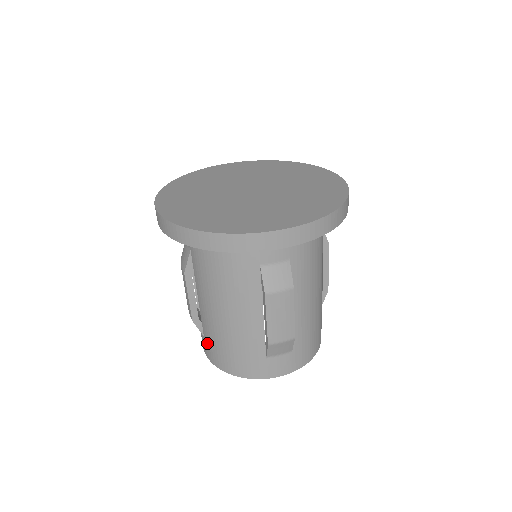
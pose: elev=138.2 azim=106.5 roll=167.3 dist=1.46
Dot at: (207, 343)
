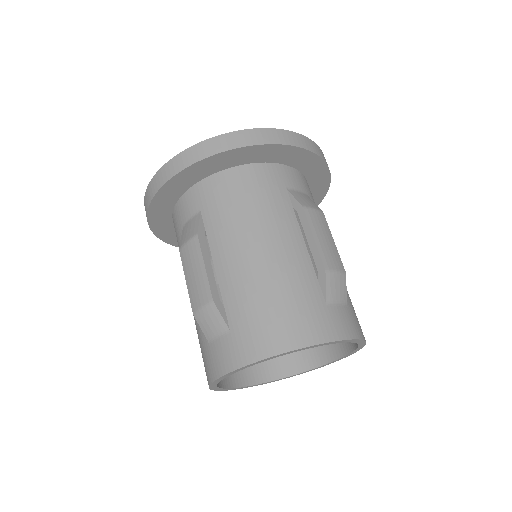
Dot at: (239, 332)
